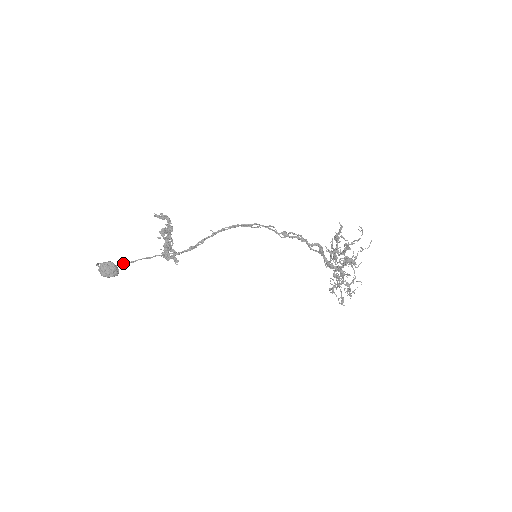
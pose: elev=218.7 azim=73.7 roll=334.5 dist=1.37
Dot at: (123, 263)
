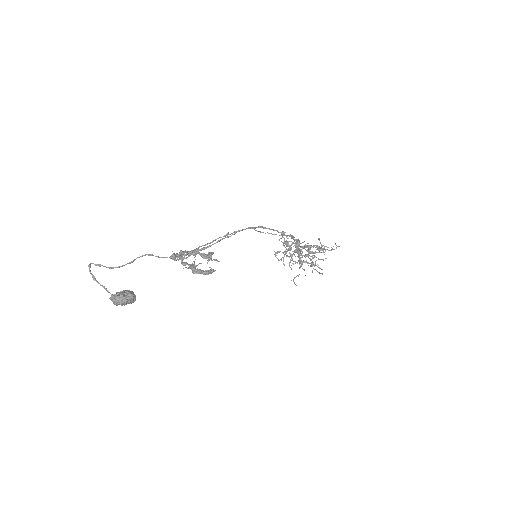
Dot at: (122, 266)
